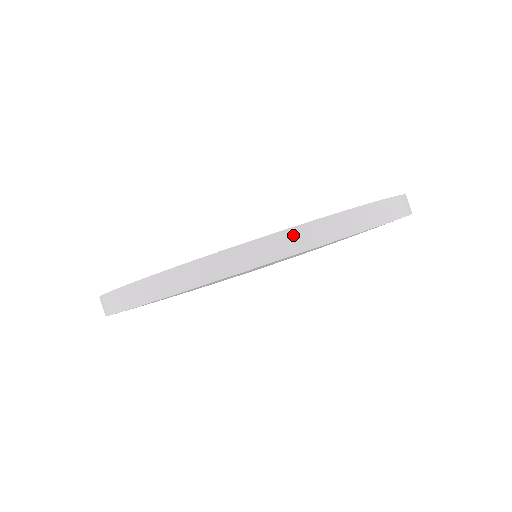
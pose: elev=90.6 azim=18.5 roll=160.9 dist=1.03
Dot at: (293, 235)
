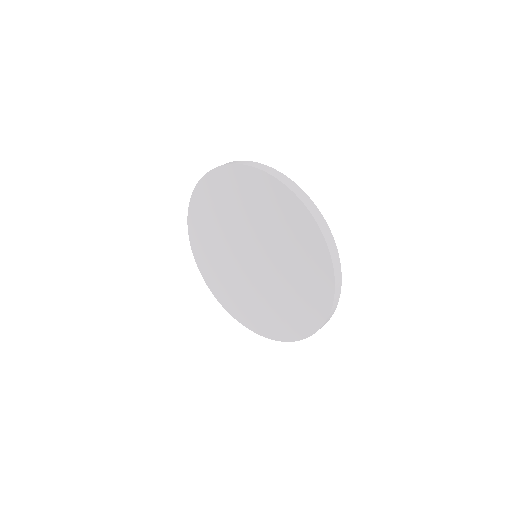
Dot at: (282, 176)
